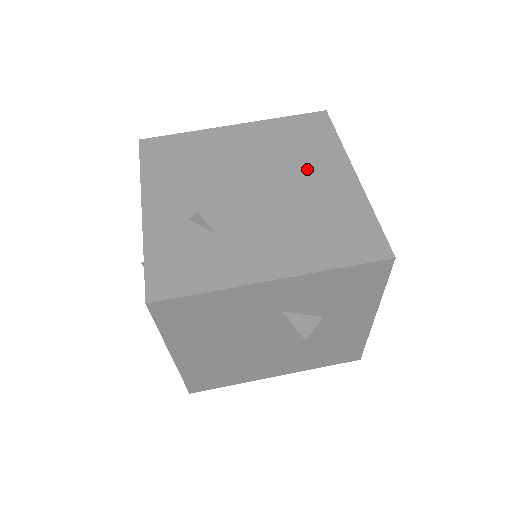
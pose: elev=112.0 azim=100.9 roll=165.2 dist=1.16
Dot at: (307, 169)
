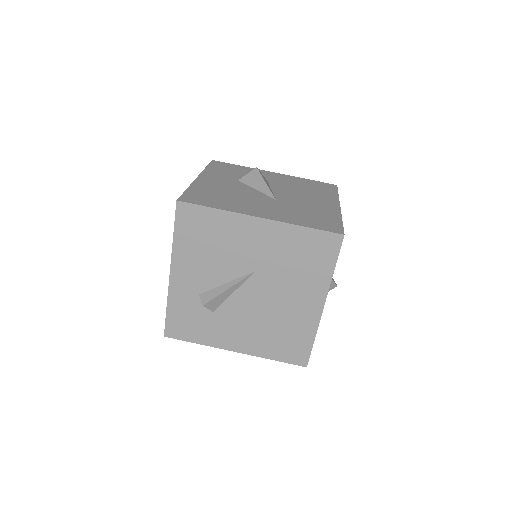
Dot at: (293, 289)
